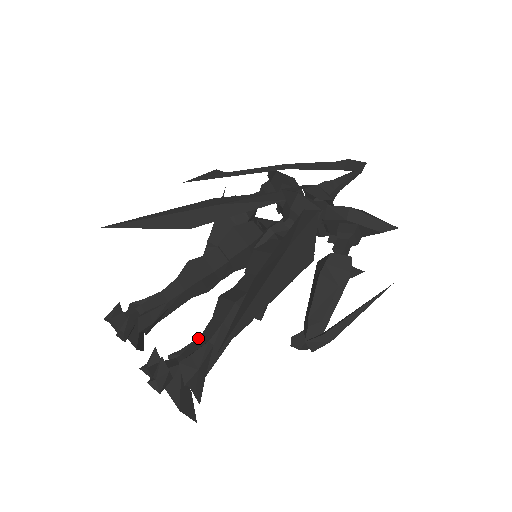
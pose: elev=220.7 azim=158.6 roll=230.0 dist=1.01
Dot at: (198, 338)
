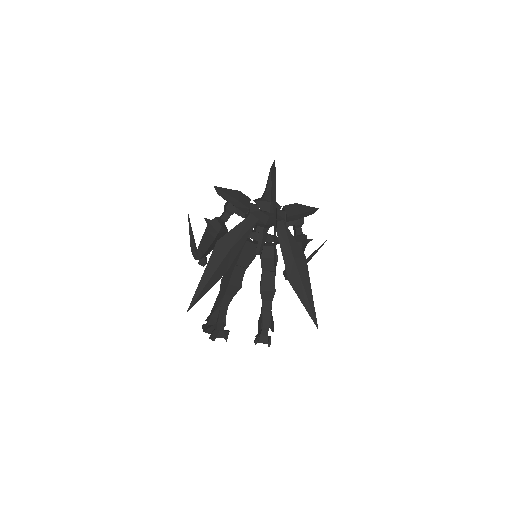
Dot at: (263, 313)
